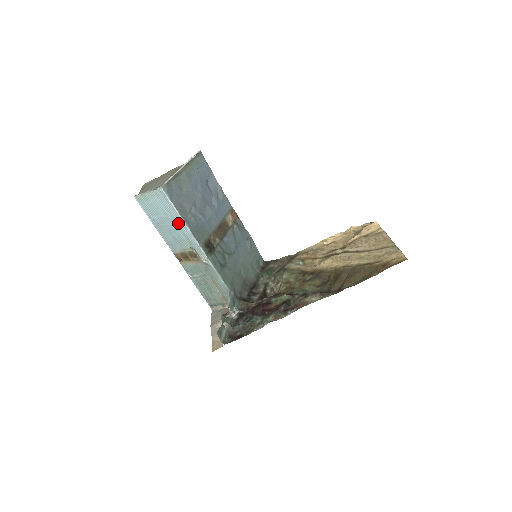
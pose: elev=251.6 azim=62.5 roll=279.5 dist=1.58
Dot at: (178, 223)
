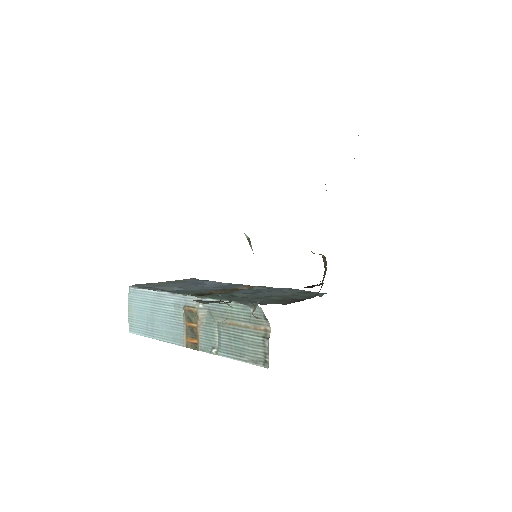
Dot at: (158, 301)
